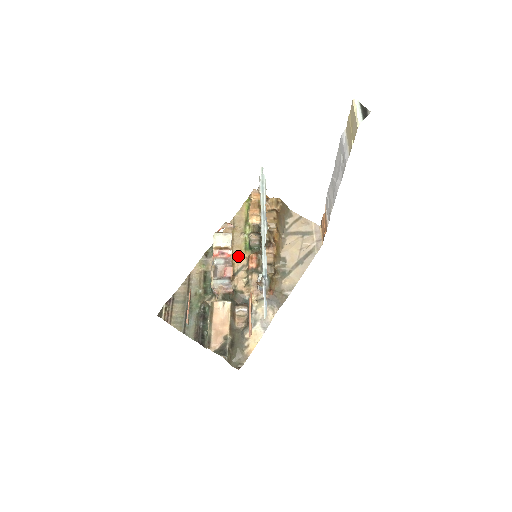
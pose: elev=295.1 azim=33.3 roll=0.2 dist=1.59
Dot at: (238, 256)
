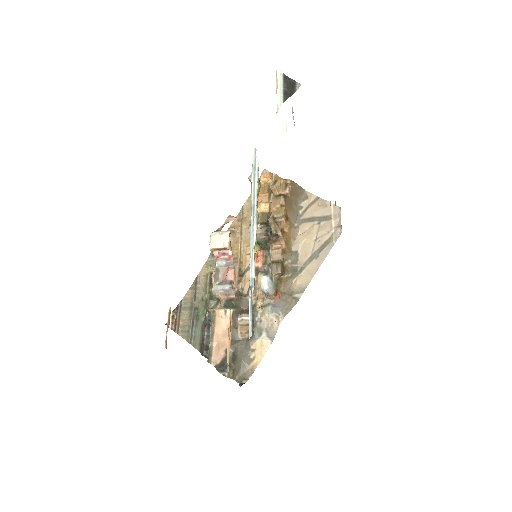
Dot at: (246, 253)
